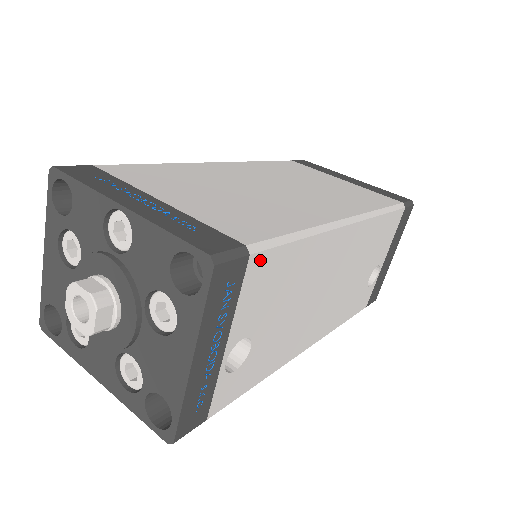
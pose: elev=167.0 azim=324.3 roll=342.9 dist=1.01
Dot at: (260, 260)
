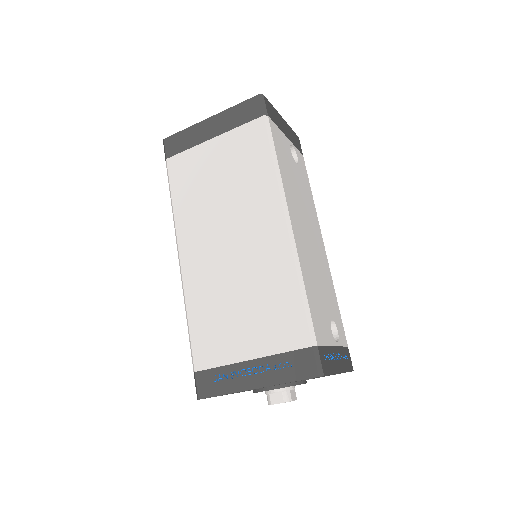
Dot at: (316, 333)
